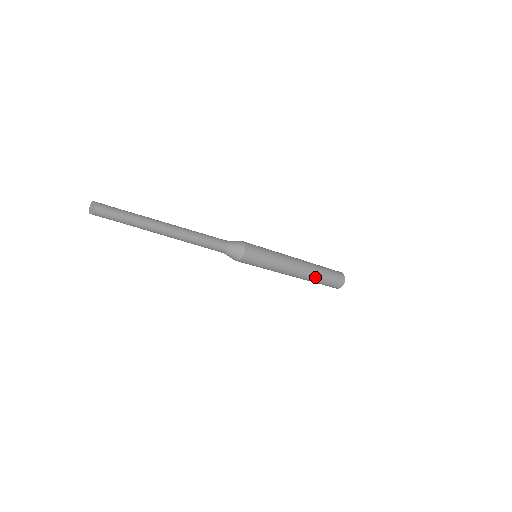
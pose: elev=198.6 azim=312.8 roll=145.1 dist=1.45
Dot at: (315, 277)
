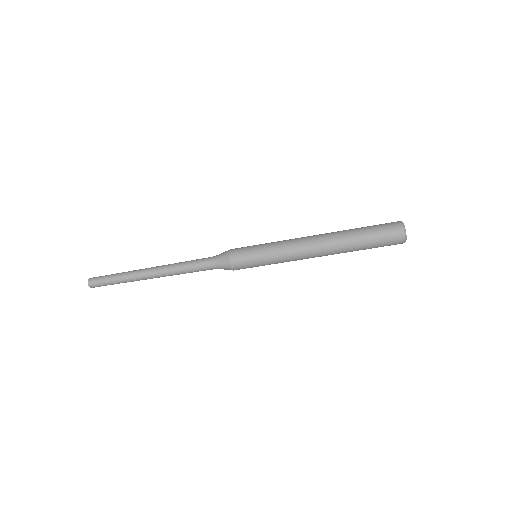
Dot at: (346, 243)
